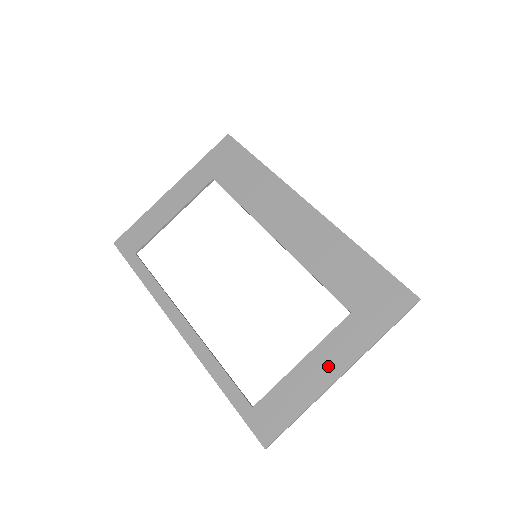
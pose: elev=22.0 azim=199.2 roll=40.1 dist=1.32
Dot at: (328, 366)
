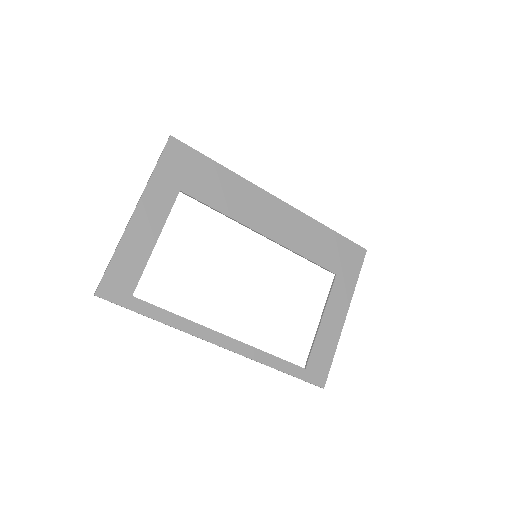
Dot at: (337, 316)
